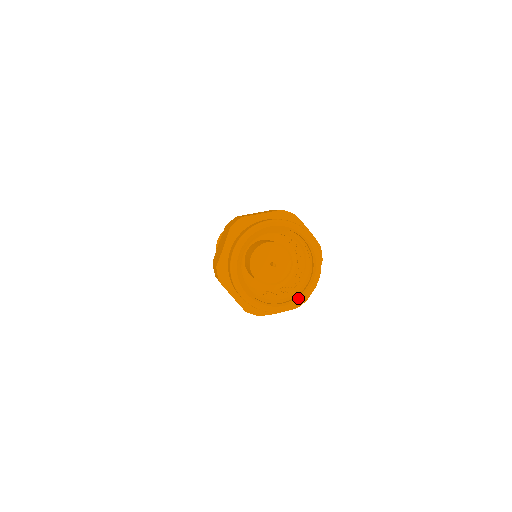
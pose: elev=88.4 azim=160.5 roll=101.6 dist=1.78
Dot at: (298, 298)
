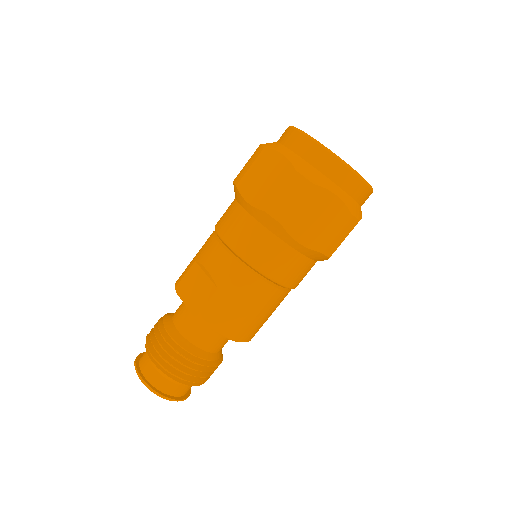
Dot at: occluded
